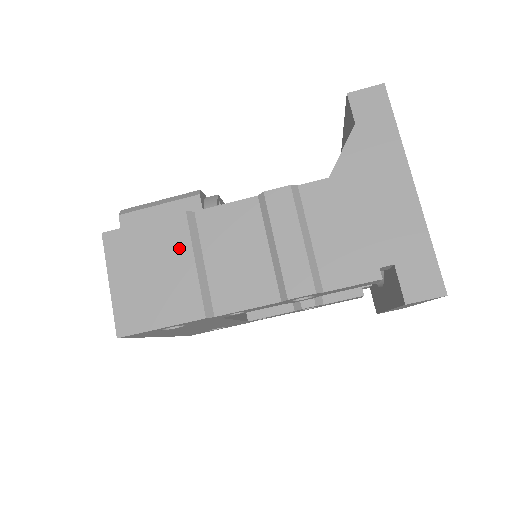
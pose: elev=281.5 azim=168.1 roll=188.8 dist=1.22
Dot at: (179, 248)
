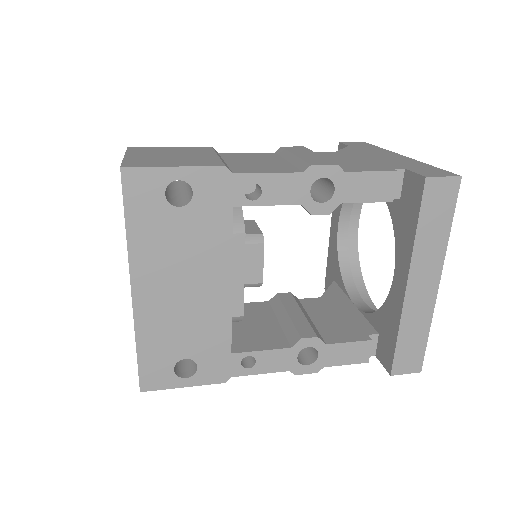
Dot at: (203, 152)
